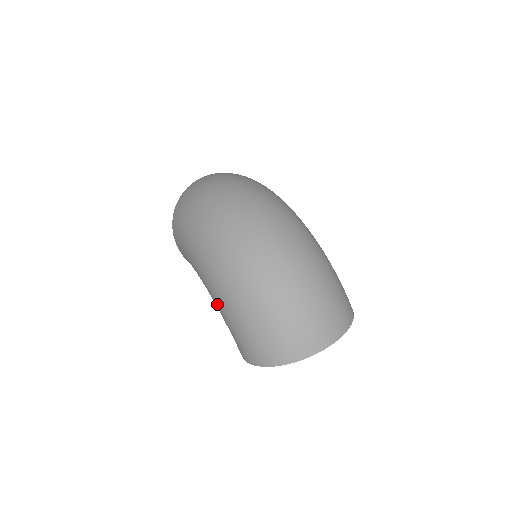
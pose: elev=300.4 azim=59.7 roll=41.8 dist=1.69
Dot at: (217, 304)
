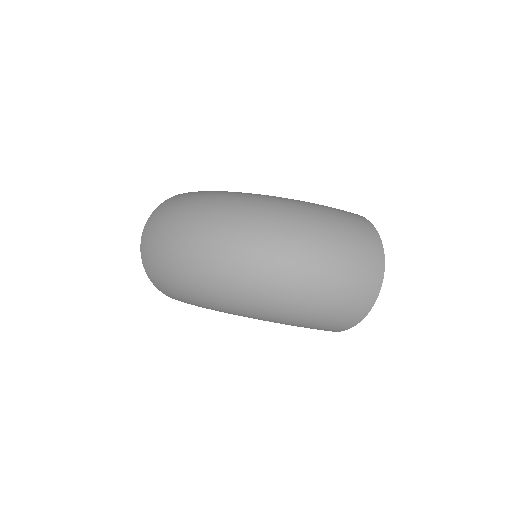
Dot at: occluded
